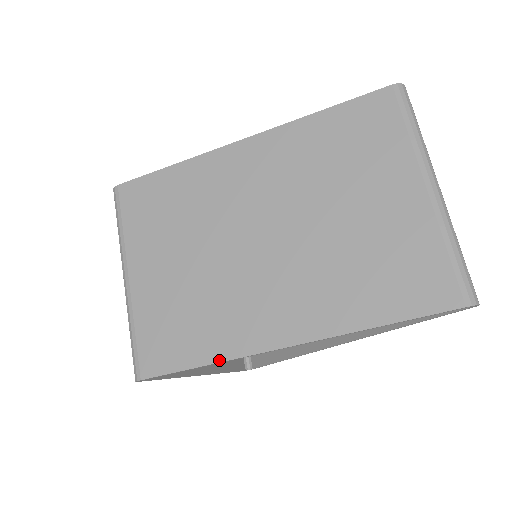
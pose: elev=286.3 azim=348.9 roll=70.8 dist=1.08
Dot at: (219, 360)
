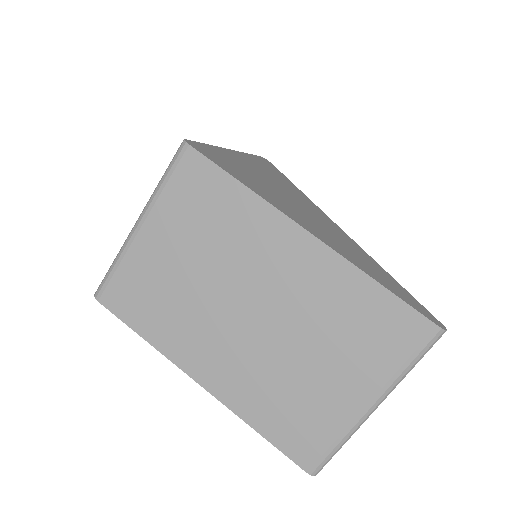
Dot at: (154, 345)
